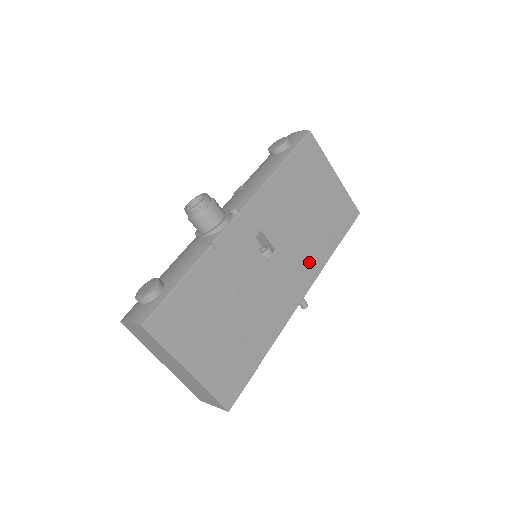
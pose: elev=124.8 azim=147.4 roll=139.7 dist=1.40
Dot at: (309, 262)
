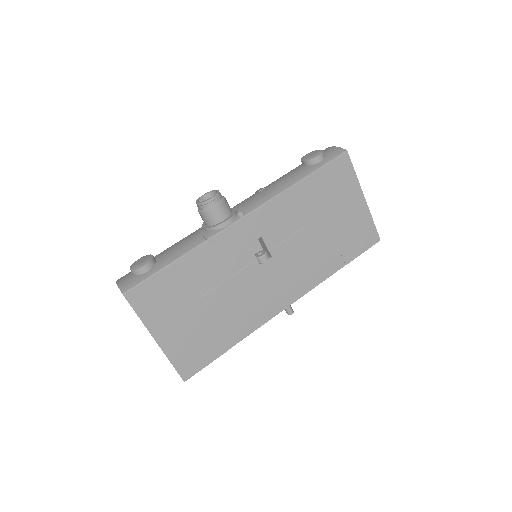
Dot at: (305, 275)
